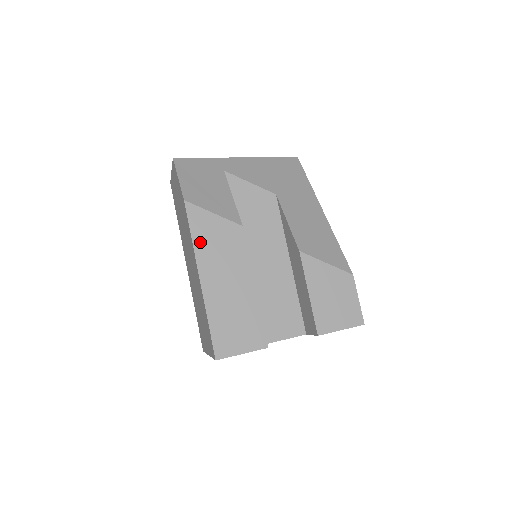
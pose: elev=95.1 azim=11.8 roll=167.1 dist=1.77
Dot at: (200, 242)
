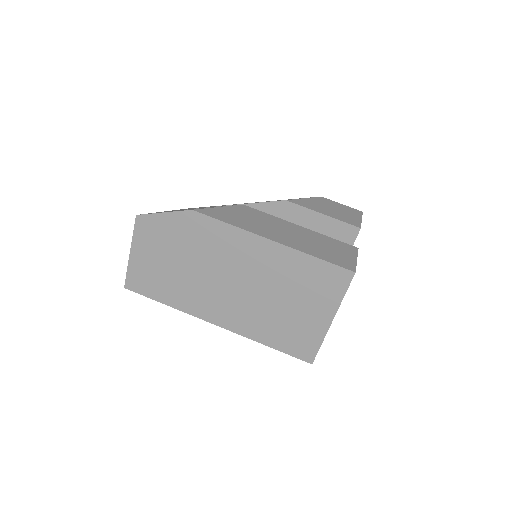
Dot at: (238, 224)
